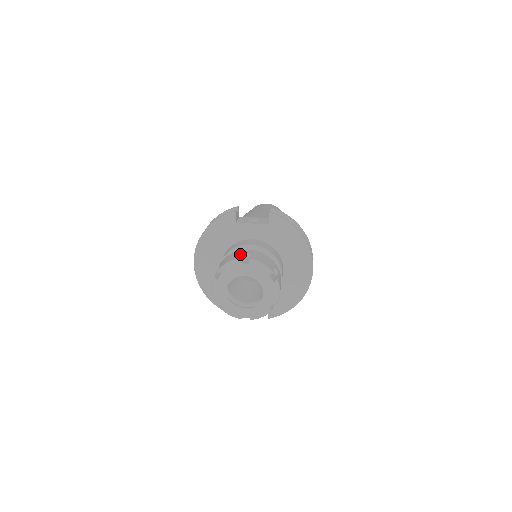
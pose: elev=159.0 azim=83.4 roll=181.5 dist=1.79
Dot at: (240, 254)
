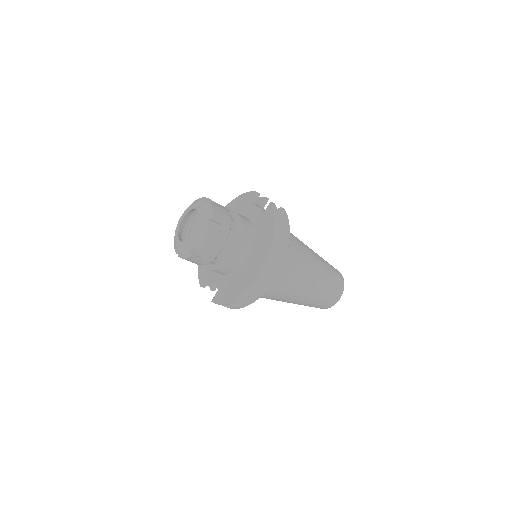
Dot at: occluded
